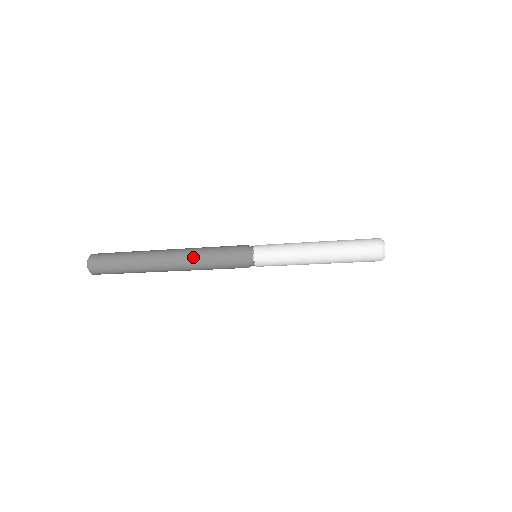
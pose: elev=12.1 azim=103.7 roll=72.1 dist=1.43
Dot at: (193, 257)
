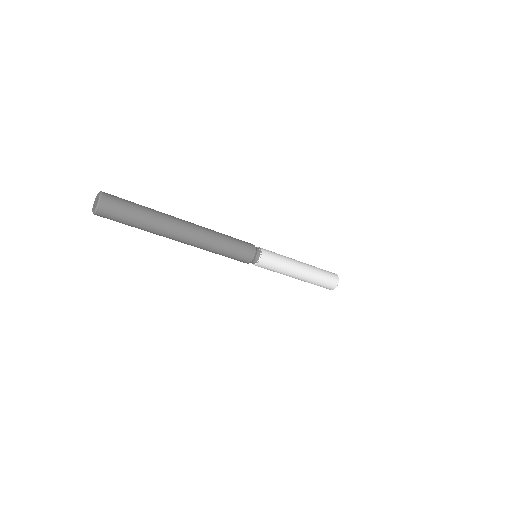
Dot at: (214, 236)
